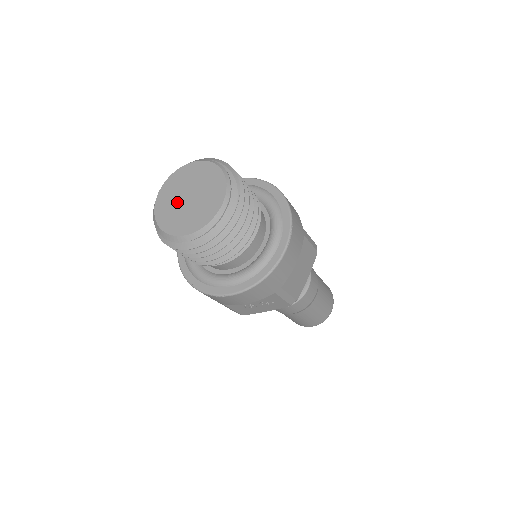
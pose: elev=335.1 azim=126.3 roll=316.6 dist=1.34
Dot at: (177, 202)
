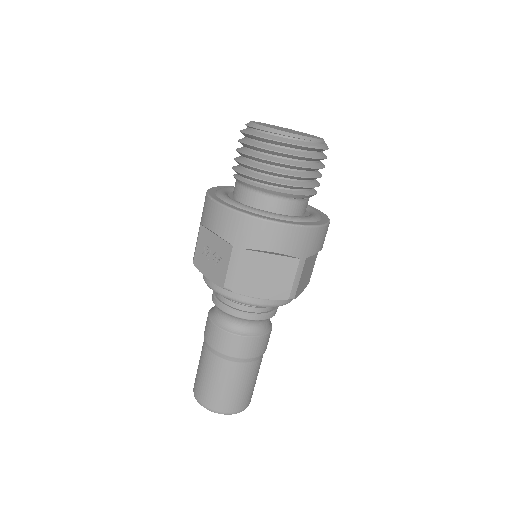
Dot at: (278, 127)
